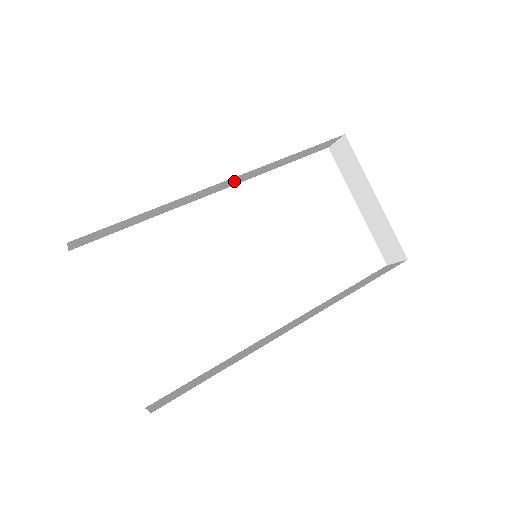
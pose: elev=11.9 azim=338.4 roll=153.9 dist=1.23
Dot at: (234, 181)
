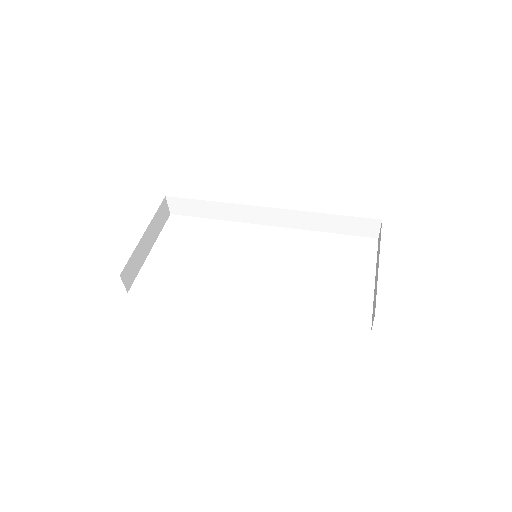
Dot at: (280, 218)
